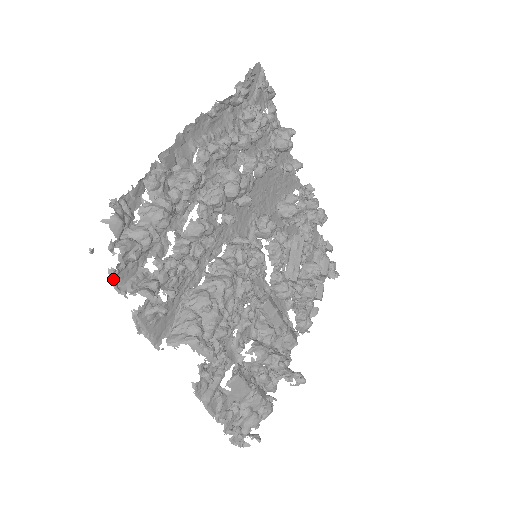
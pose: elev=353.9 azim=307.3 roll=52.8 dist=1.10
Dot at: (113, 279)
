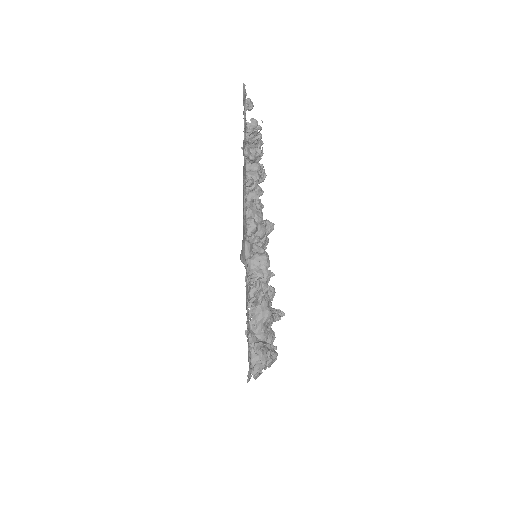
Dot at: occluded
